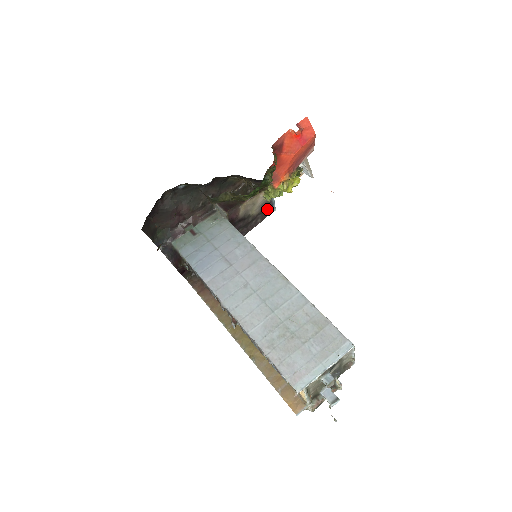
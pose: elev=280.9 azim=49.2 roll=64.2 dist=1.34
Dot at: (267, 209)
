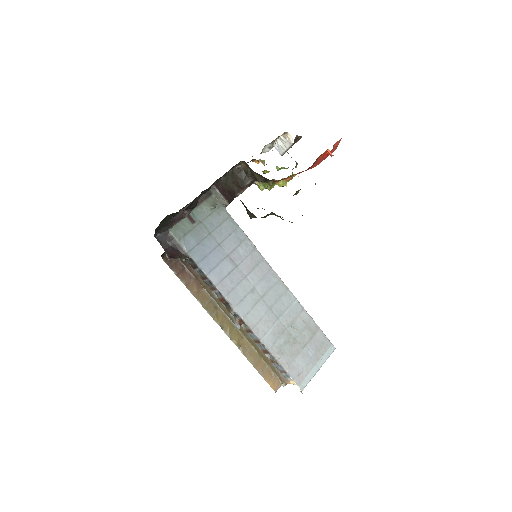
Dot at: occluded
